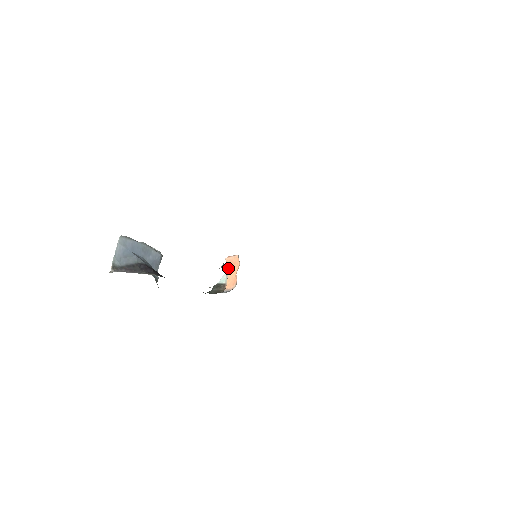
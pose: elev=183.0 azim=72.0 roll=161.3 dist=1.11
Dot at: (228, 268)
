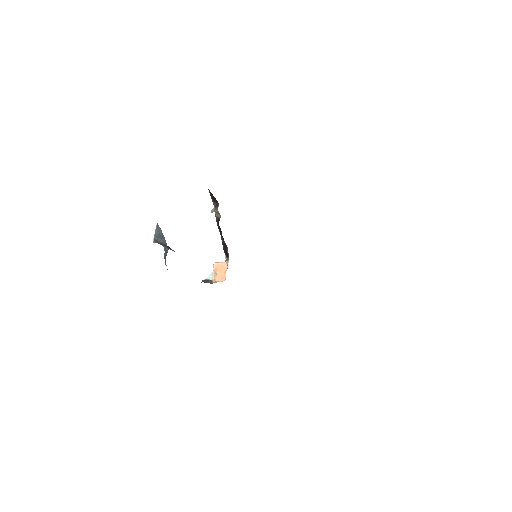
Dot at: (217, 269)
